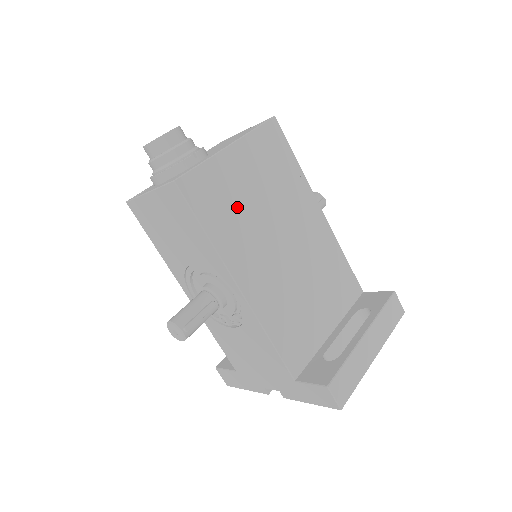
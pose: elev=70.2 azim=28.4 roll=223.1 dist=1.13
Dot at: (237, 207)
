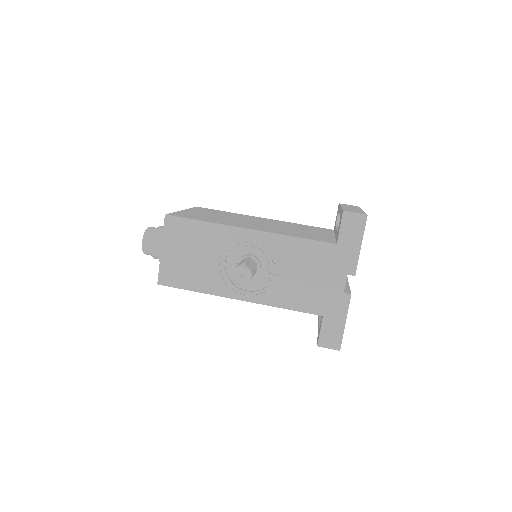
Dot at: (211, 218)
